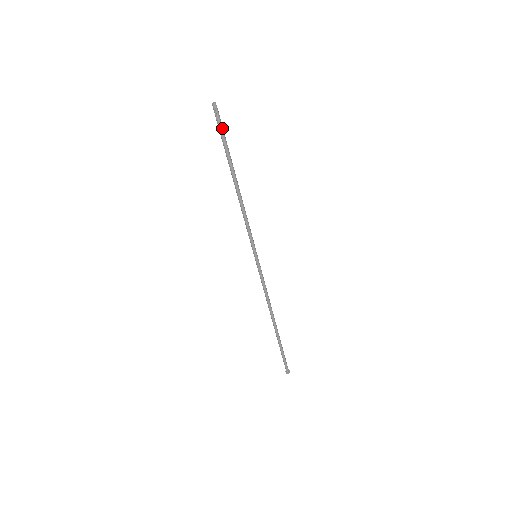
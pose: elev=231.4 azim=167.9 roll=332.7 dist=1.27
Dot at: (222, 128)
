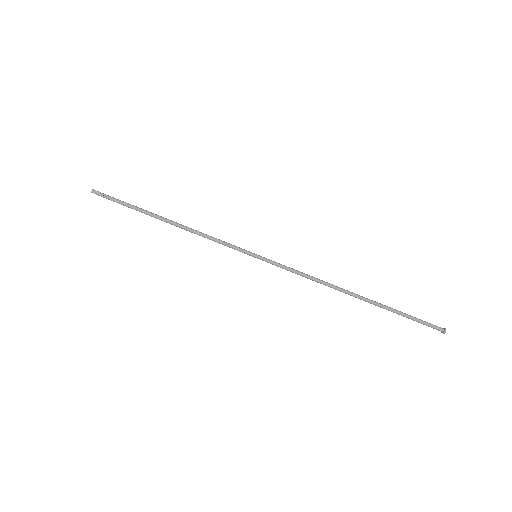
Dot at: (115, 198)
